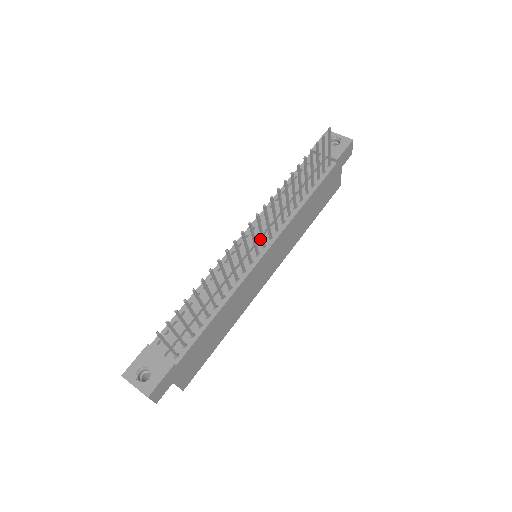
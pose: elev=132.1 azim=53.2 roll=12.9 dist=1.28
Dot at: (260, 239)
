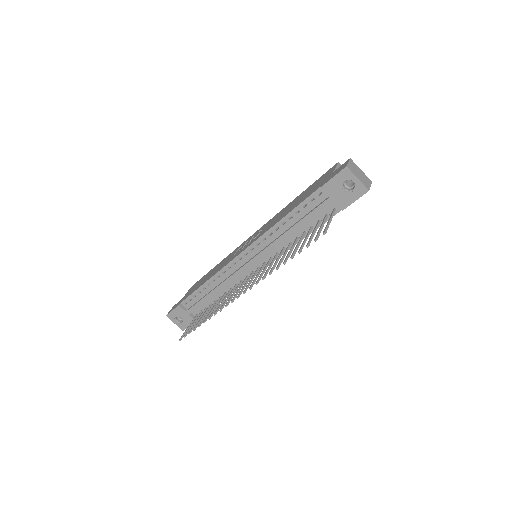
Dot at: (257, 260)
